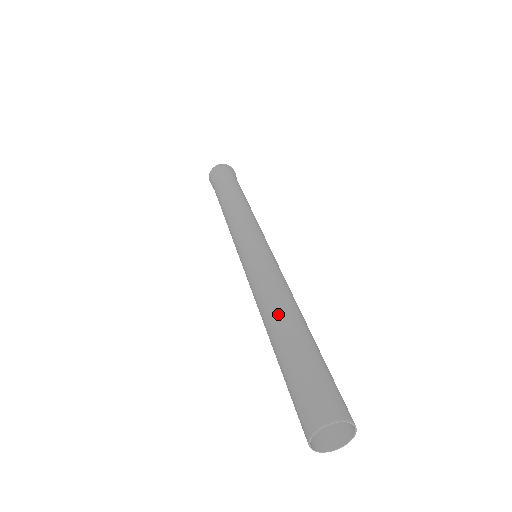
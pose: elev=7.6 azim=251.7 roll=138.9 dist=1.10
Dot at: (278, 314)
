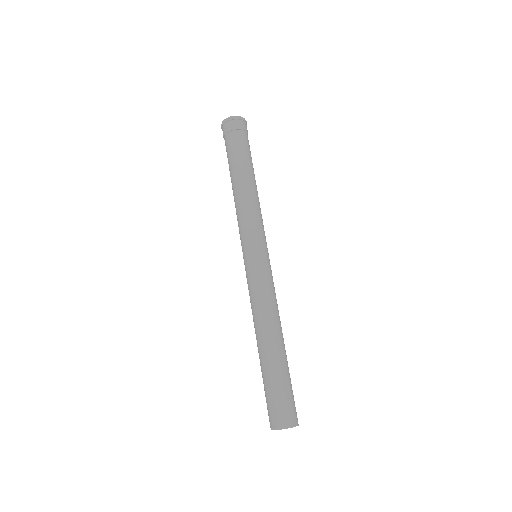
Dot at: (266, 336)
